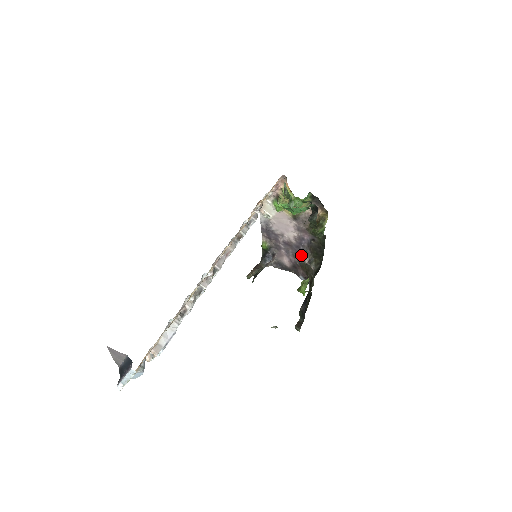
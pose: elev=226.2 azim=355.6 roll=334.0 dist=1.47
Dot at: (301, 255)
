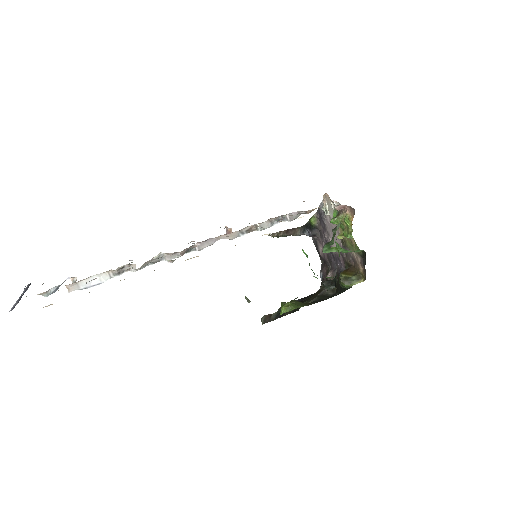
Dot at: (331, 265)
